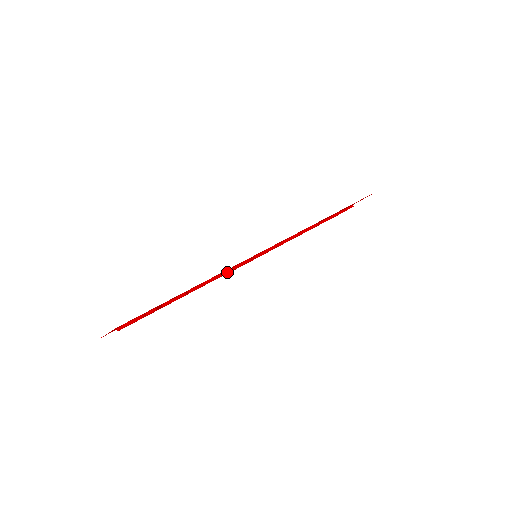
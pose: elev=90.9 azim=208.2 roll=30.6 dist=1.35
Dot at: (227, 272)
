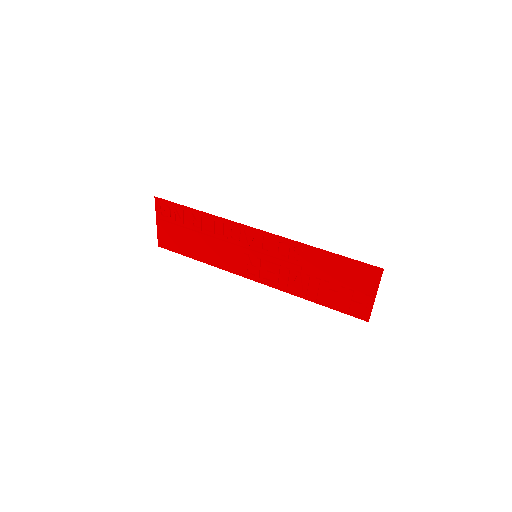
Dot at: (221, 225)
